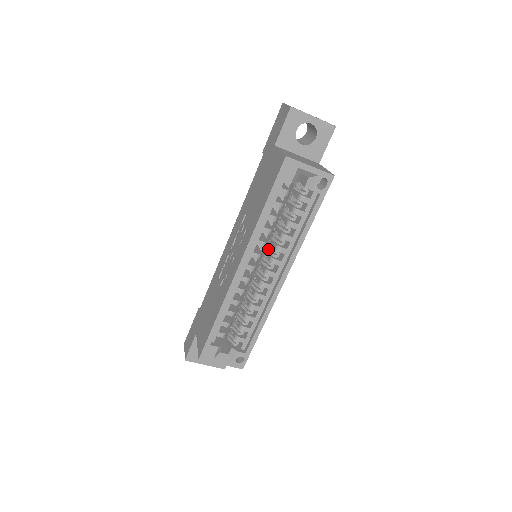
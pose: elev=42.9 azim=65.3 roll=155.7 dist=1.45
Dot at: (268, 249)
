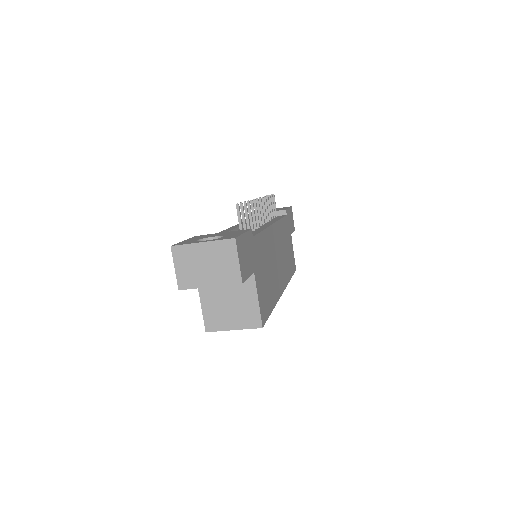
Dot at: occluded
